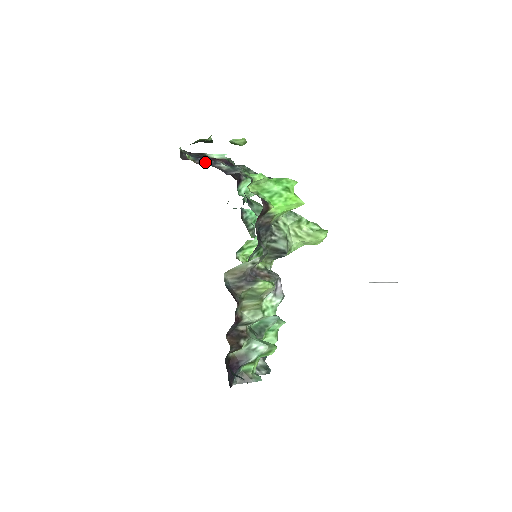
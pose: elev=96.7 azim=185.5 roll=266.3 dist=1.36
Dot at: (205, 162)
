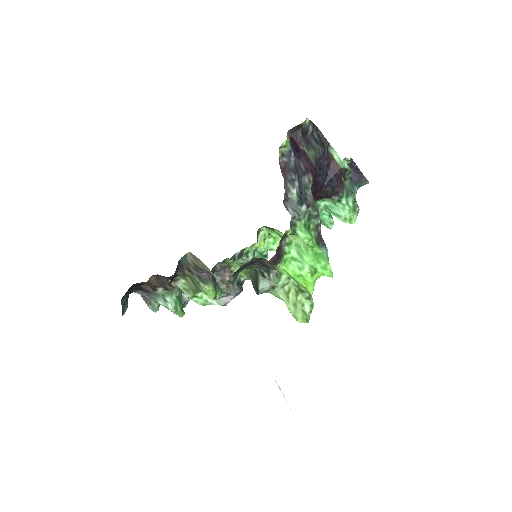
Dot at: (288, 168)
